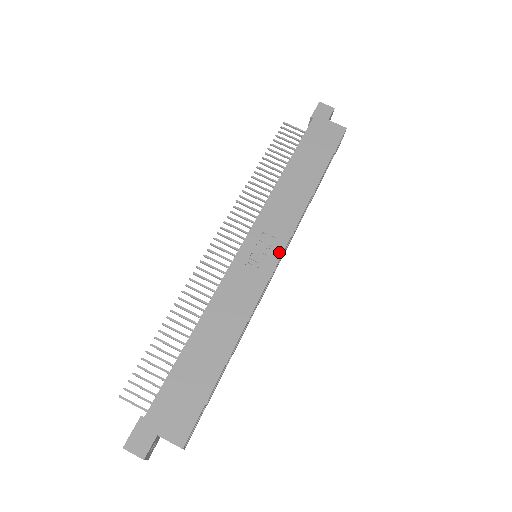
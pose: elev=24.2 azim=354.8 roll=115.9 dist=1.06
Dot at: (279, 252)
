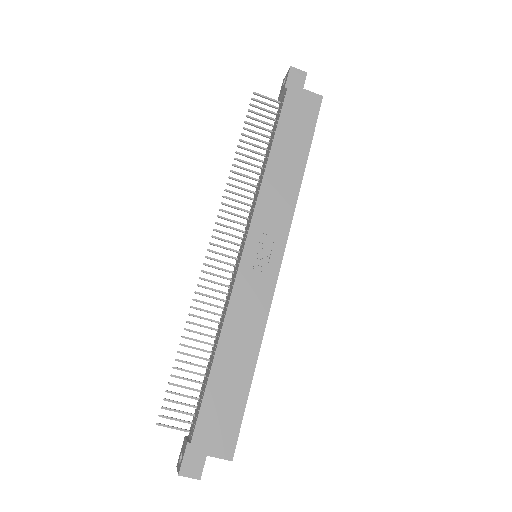
Dot at: (281, 252)
